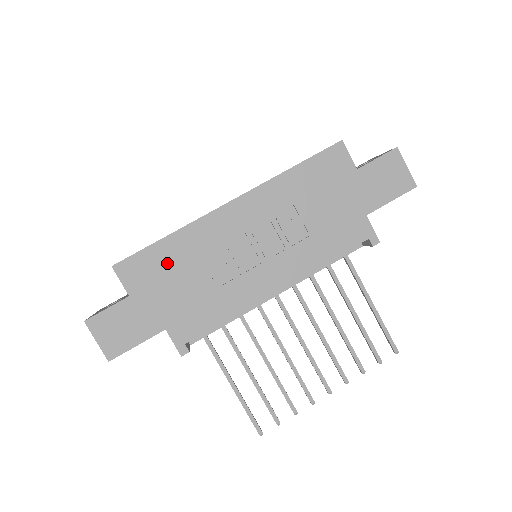
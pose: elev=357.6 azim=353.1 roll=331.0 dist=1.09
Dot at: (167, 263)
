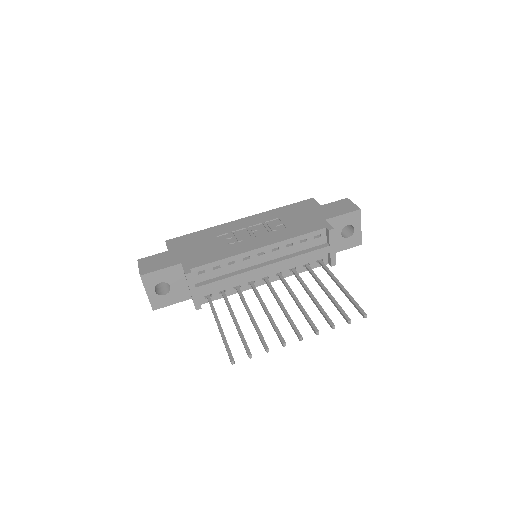
Dot at: (196, 239)
